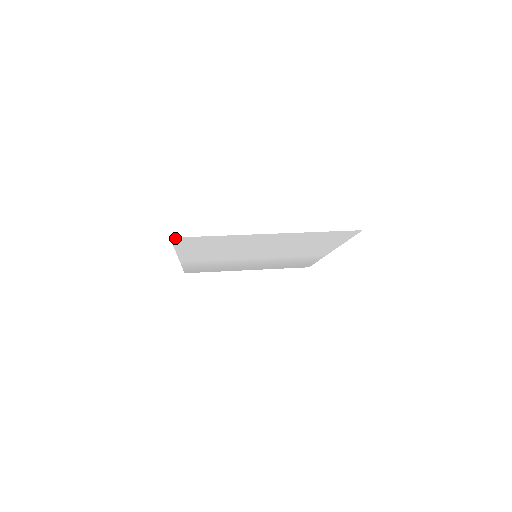
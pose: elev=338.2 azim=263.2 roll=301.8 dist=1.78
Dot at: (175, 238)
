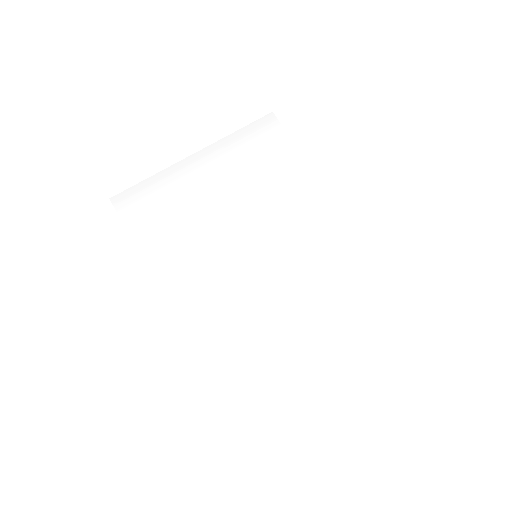
Dot at: (239, 415)
